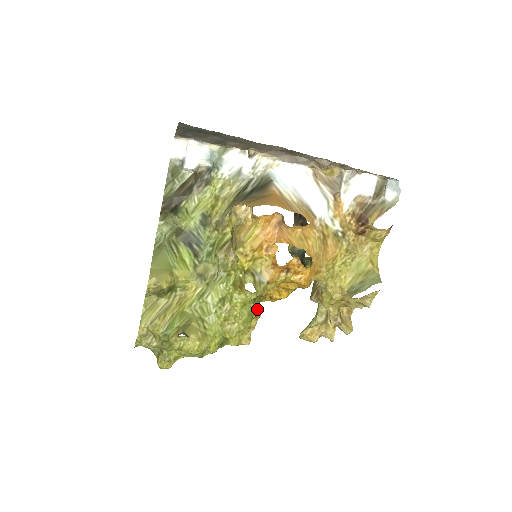
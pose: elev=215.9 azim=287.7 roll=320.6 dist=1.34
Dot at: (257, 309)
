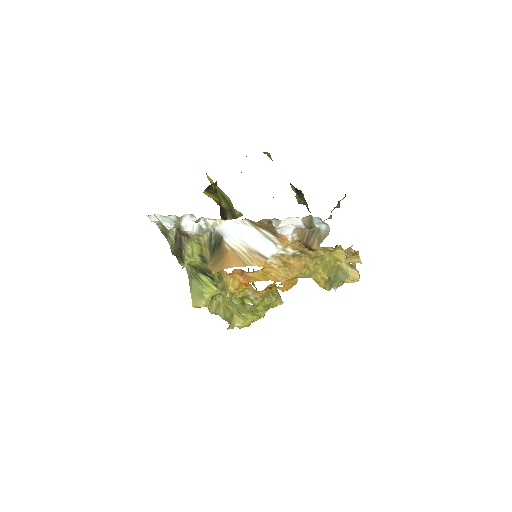
Dot at: (270, 299)
